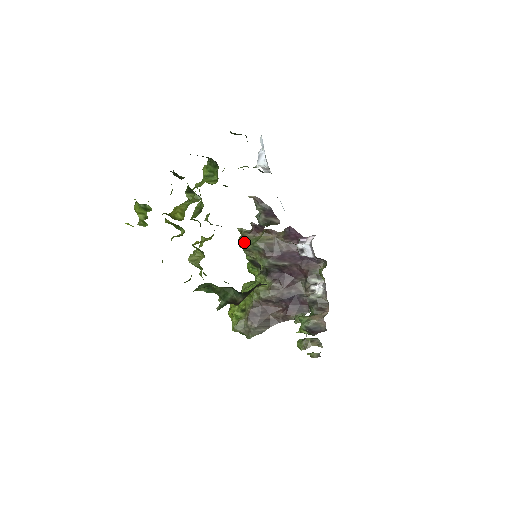
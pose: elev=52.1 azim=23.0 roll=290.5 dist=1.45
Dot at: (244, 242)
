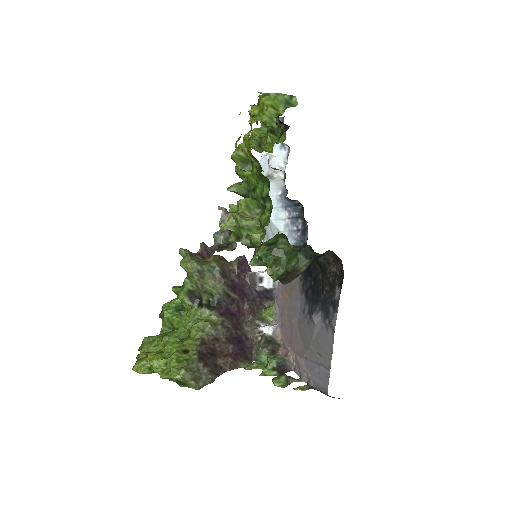
Dot at: (196, 261)
